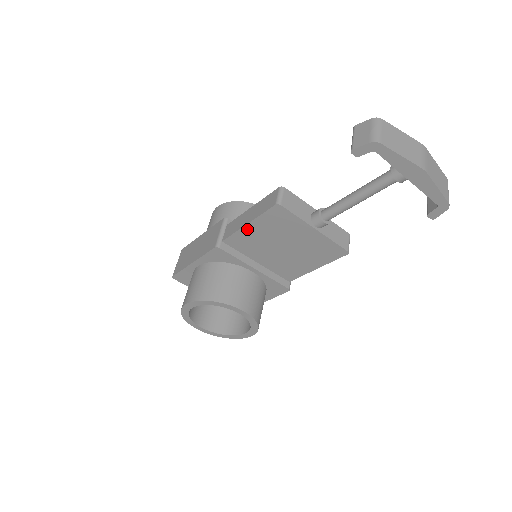
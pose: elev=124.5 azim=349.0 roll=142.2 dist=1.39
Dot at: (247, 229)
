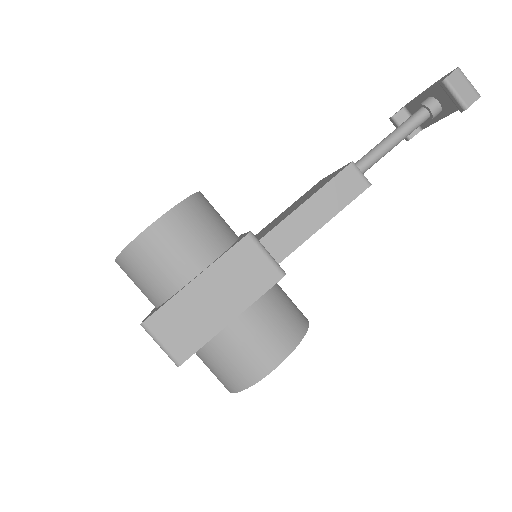
Dot at: (316, 230)
